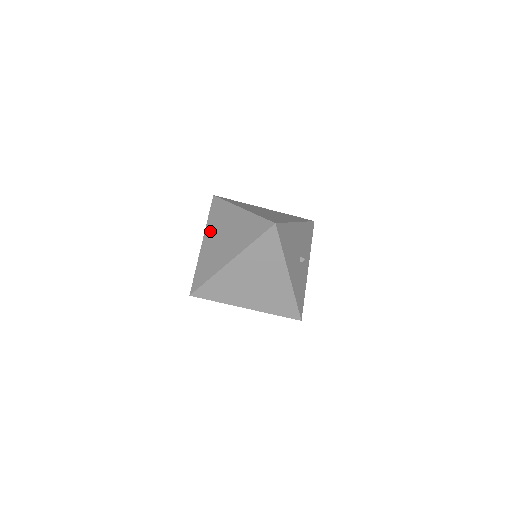
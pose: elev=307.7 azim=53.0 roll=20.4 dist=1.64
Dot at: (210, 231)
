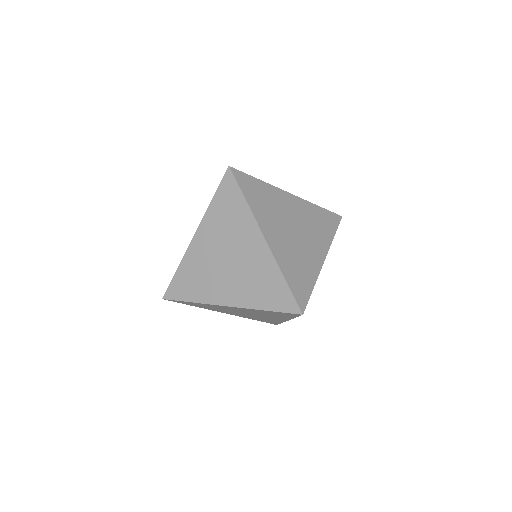
Dot at: (210, 229)
